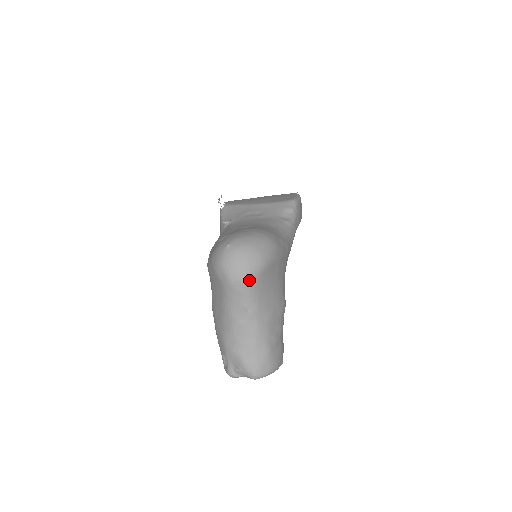
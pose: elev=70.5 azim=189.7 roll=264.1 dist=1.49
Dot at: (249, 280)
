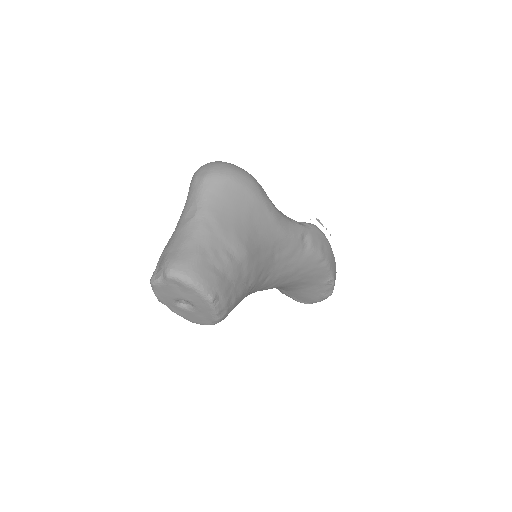
Dot at: (210, 178)
